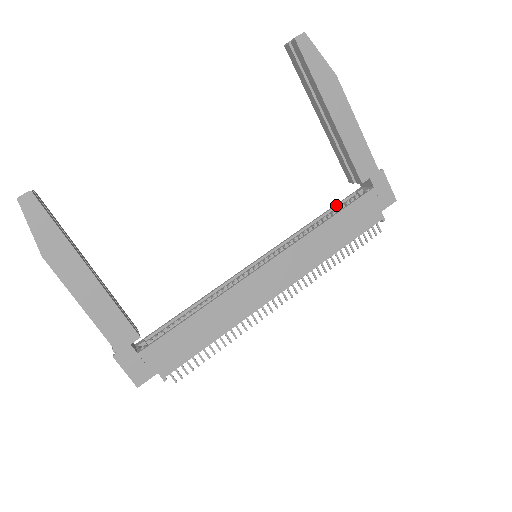
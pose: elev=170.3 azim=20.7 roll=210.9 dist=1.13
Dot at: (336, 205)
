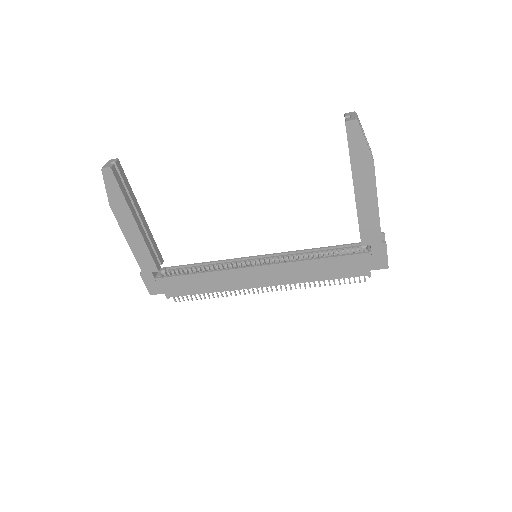
Dot at: (340, 246)
